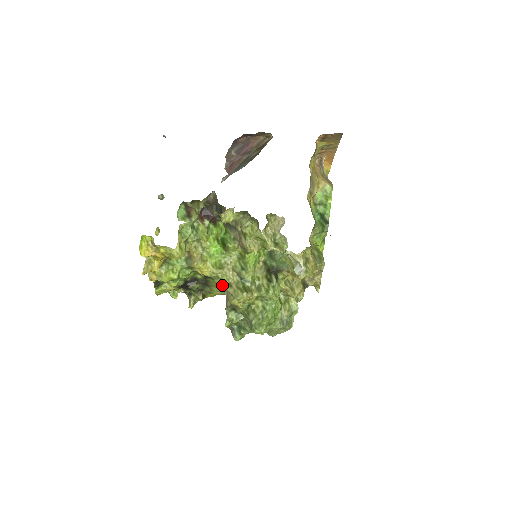
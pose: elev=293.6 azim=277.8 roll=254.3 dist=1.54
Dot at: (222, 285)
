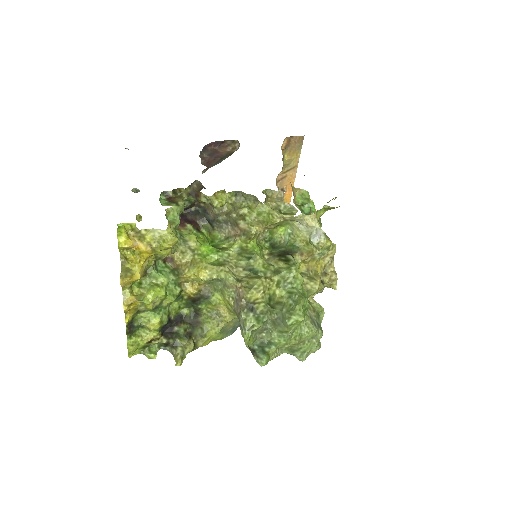
Dot at: (226, 290)
